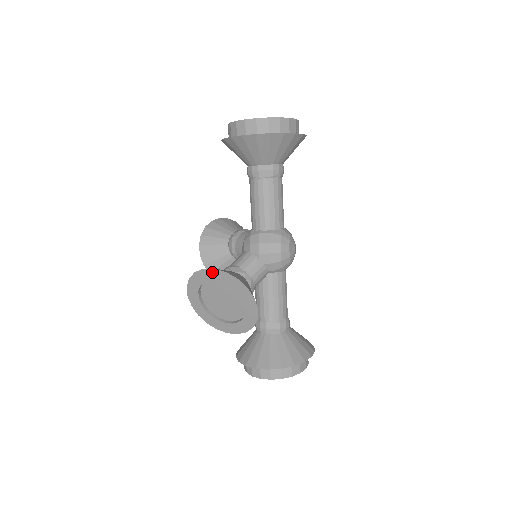
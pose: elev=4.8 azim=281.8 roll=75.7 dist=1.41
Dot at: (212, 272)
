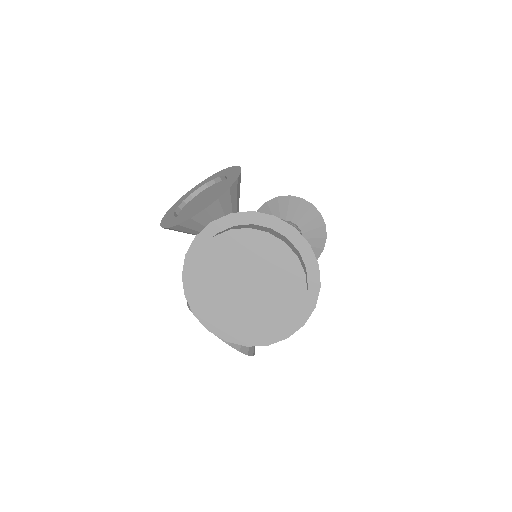
Dot at: (204, 182)
